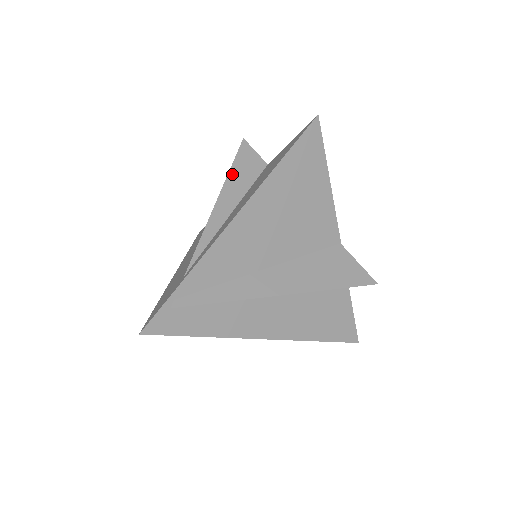
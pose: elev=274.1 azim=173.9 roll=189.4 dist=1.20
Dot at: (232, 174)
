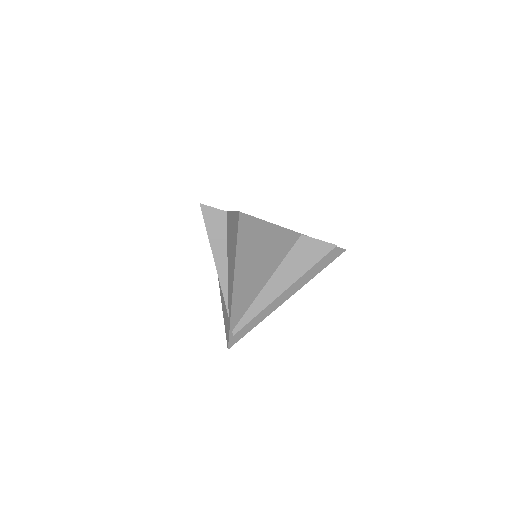
Dot at: (211, 237)
